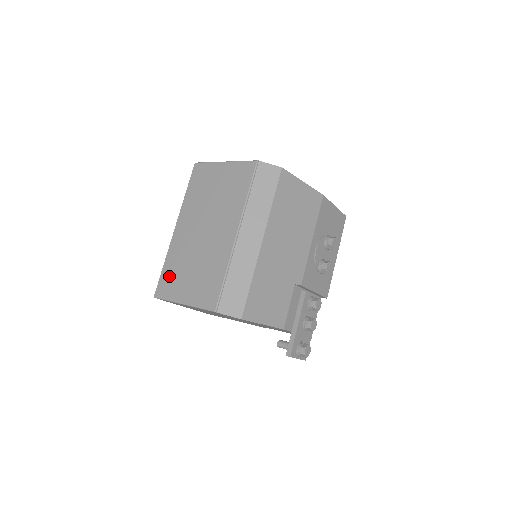
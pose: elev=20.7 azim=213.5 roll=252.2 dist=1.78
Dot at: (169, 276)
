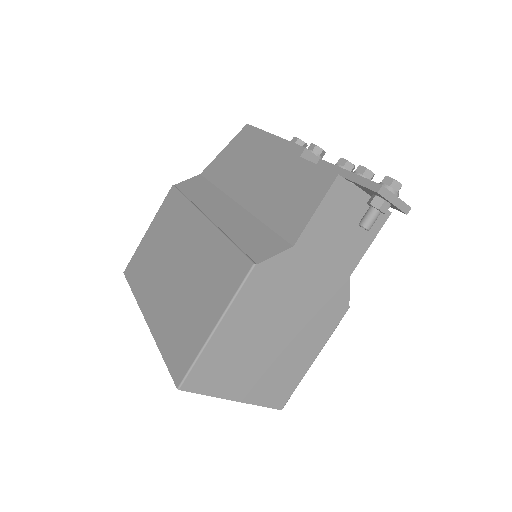
Dot at: (175, 346)
